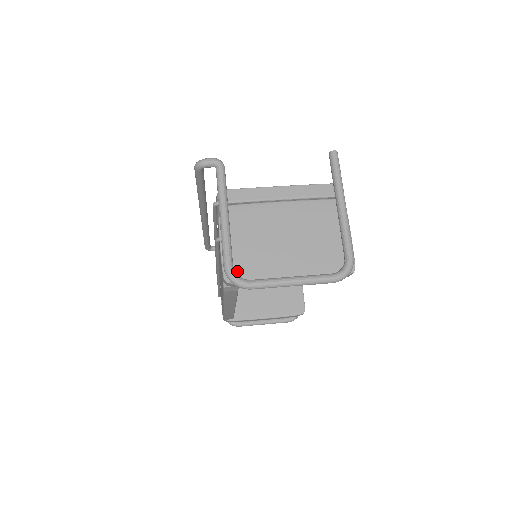
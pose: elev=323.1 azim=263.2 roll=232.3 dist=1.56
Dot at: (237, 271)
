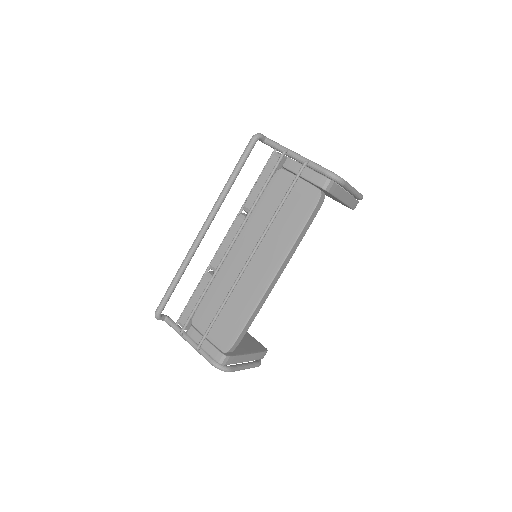
Dot at: occluded
